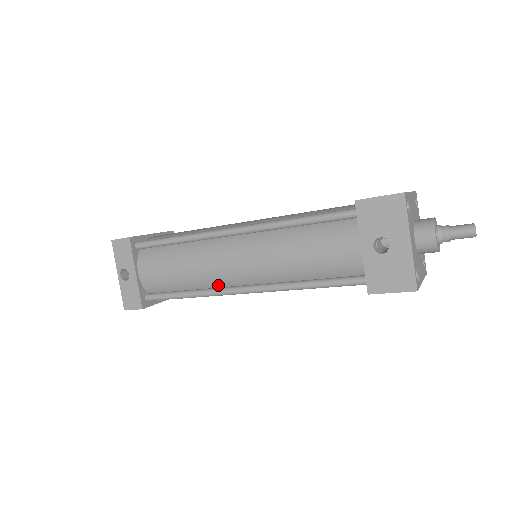
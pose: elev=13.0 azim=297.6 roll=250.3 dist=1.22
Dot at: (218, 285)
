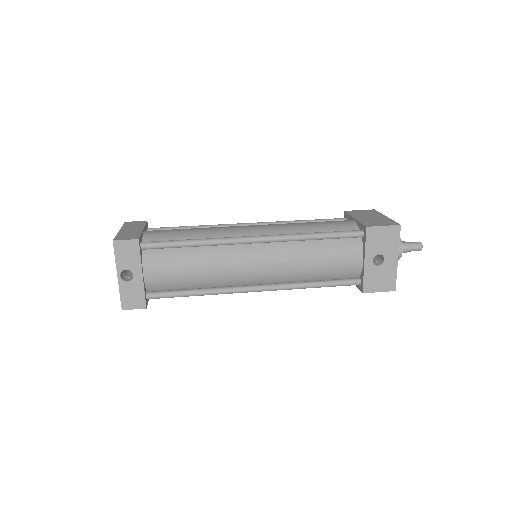
Dot at: (230, 284)
